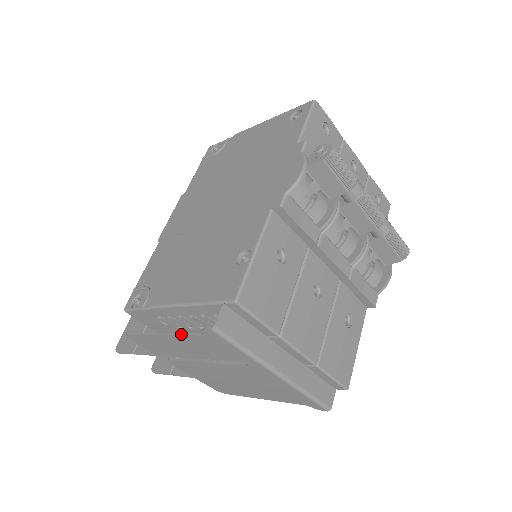
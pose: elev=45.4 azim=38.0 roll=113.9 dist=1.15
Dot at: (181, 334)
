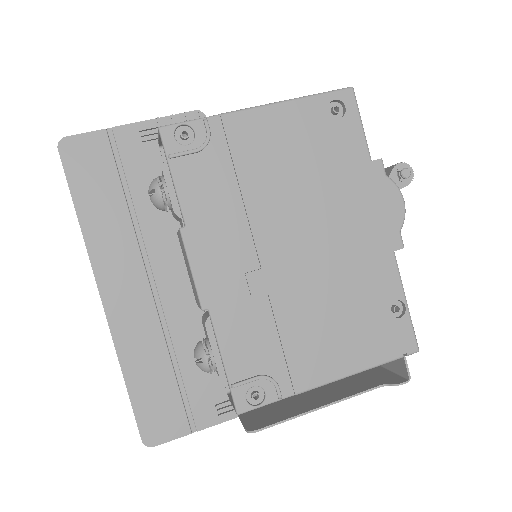
Dot at: (353, 396)
